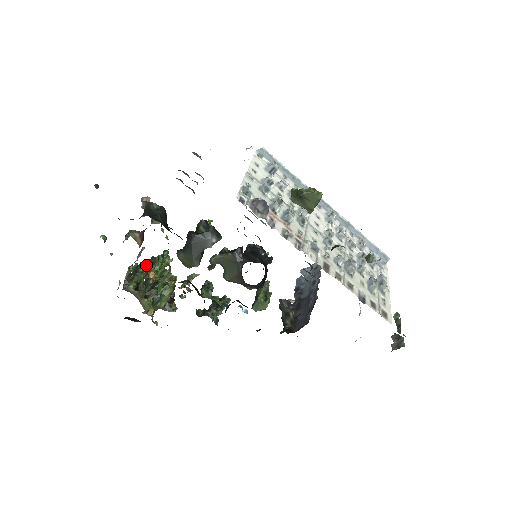
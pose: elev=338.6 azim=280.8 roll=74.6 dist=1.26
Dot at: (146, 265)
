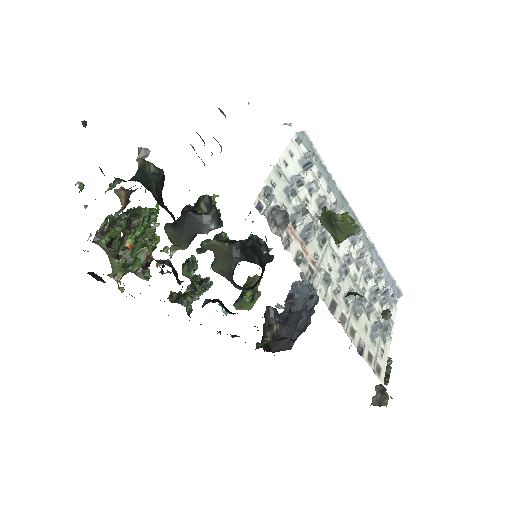
Dot at: (128, 217)
